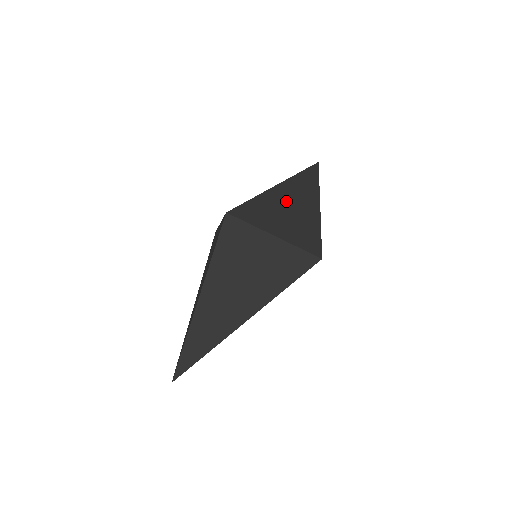
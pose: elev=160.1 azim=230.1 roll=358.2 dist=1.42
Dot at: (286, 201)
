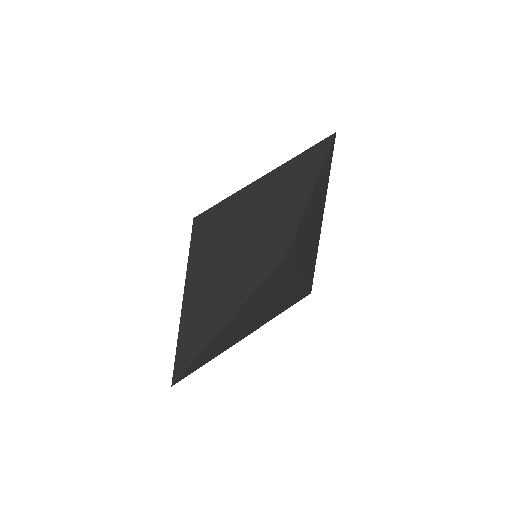
Dot at: (269, 191)
